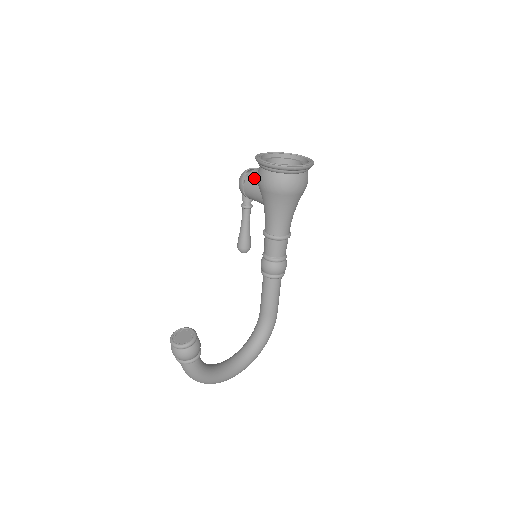
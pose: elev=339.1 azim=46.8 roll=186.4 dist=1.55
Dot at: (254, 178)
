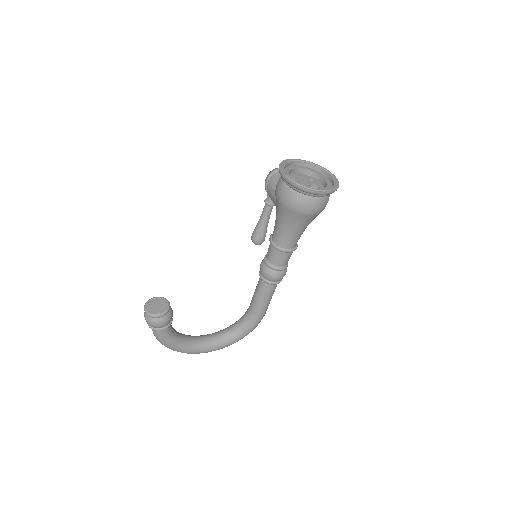
Dot at: (277, 181)
